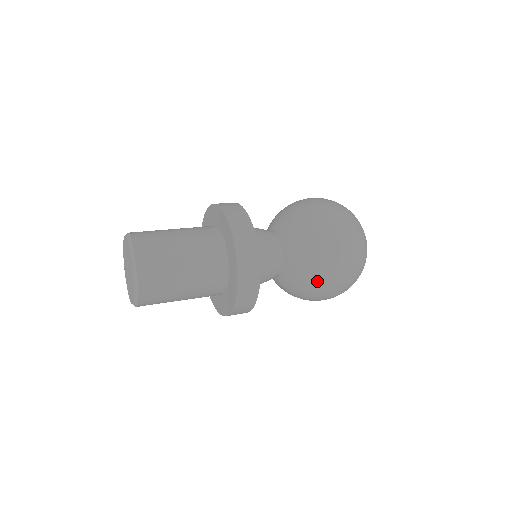
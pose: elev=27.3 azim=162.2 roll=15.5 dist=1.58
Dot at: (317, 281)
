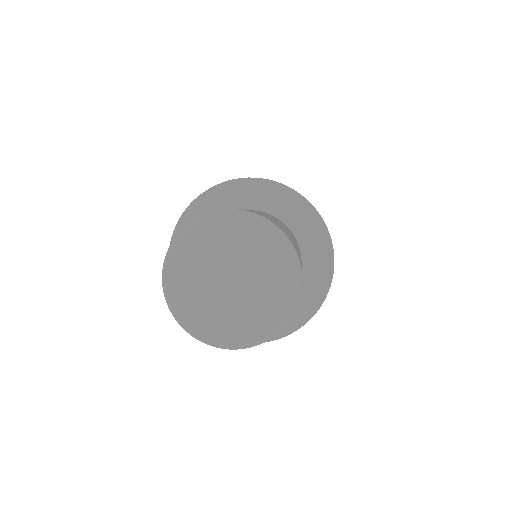
Dot at: occluded
